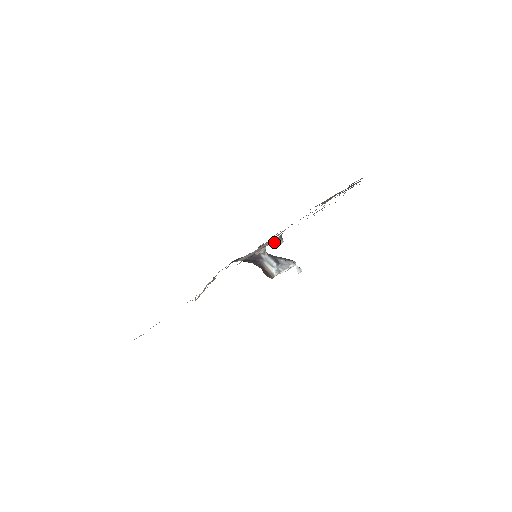
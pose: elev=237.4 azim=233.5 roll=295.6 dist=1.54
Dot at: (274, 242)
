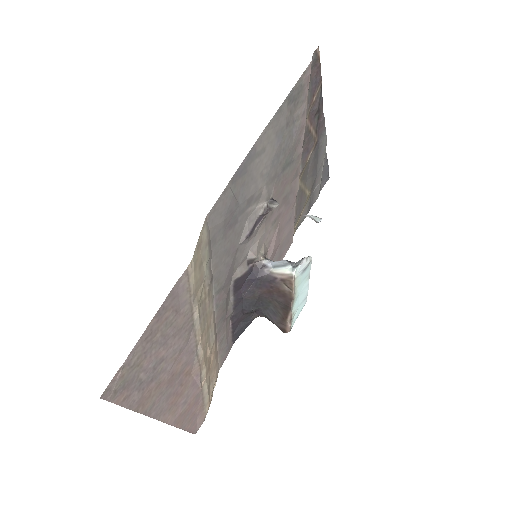
Dot at: (268, 207)
